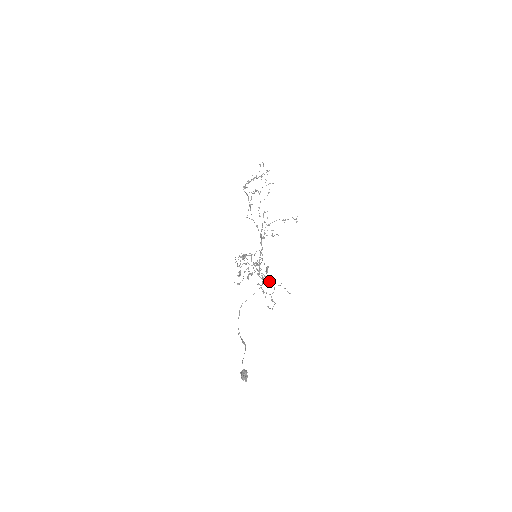
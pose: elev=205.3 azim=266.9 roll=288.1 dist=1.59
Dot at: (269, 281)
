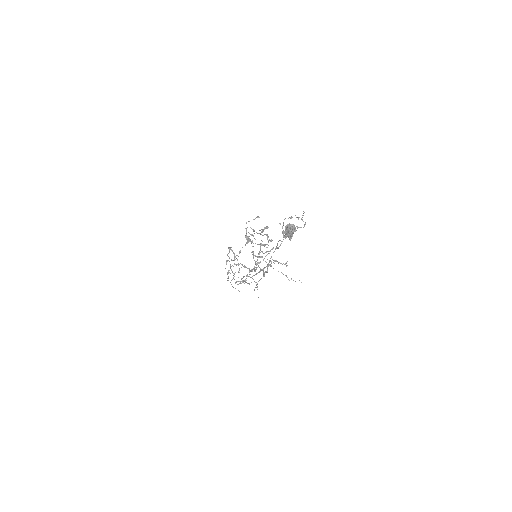
Dot at: occluded
